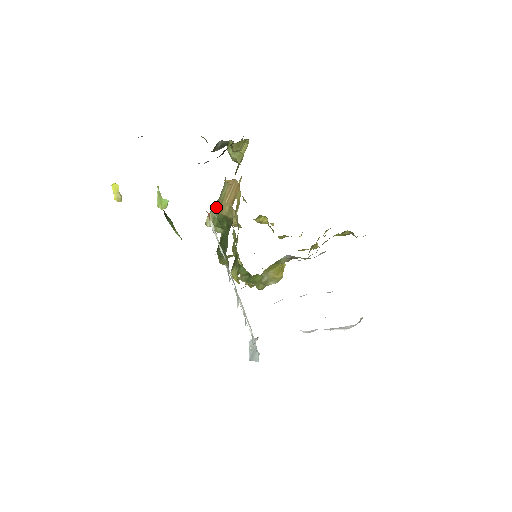
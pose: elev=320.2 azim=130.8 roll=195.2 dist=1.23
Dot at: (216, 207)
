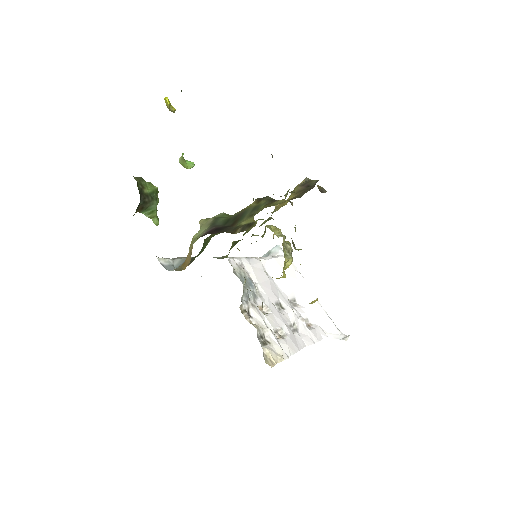
Dot at: (196, 234)
